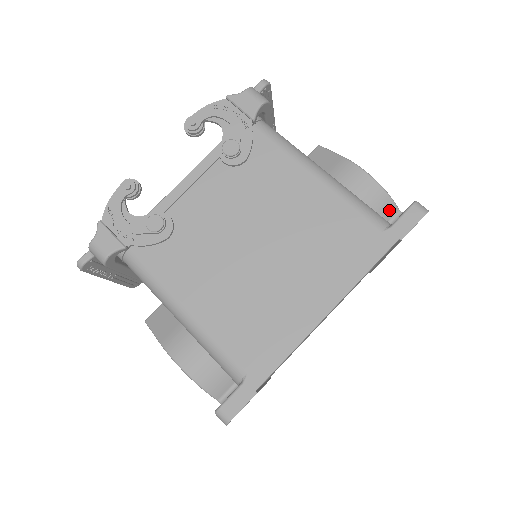
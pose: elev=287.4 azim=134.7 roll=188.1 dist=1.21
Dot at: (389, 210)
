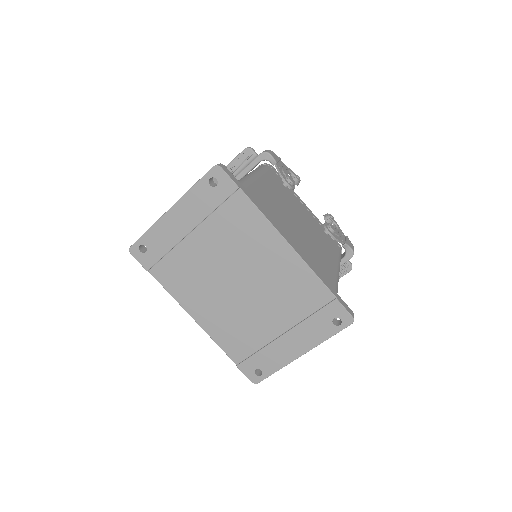
Dot at: occluded
